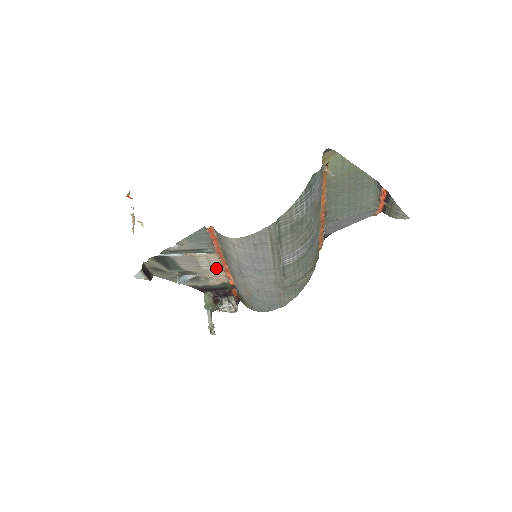
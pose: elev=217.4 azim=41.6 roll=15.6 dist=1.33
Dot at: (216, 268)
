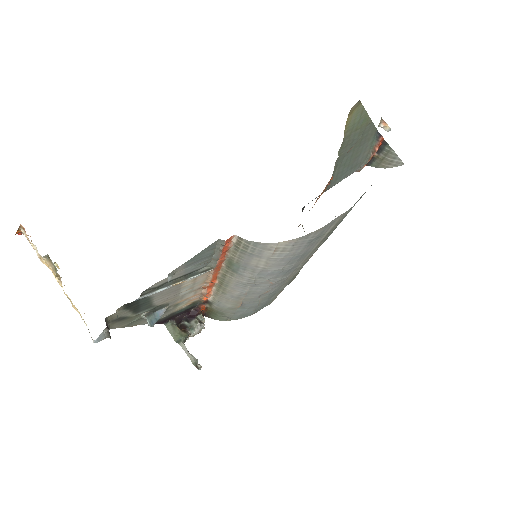
Dot at: (196, 288)
